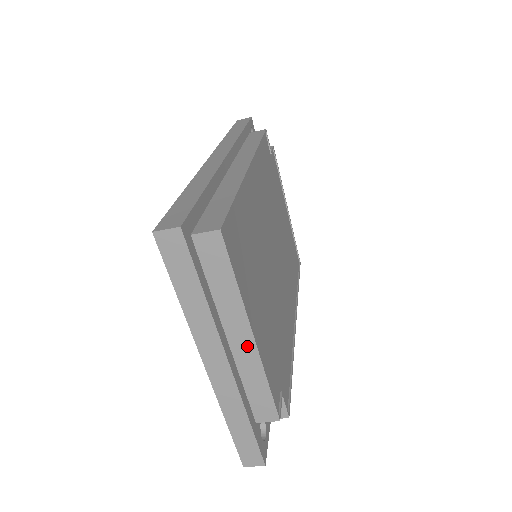
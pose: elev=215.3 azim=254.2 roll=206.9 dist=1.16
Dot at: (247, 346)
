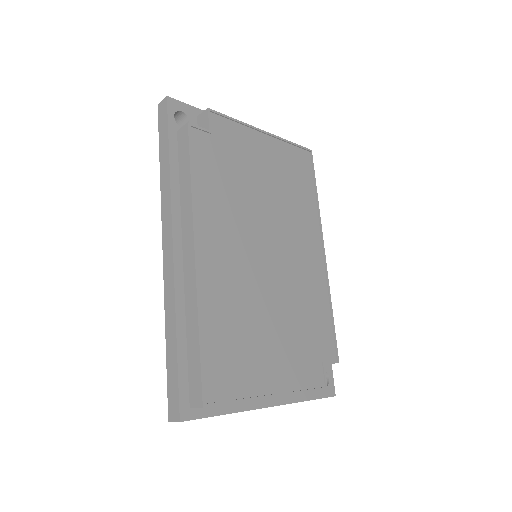
Dot at: occluded
